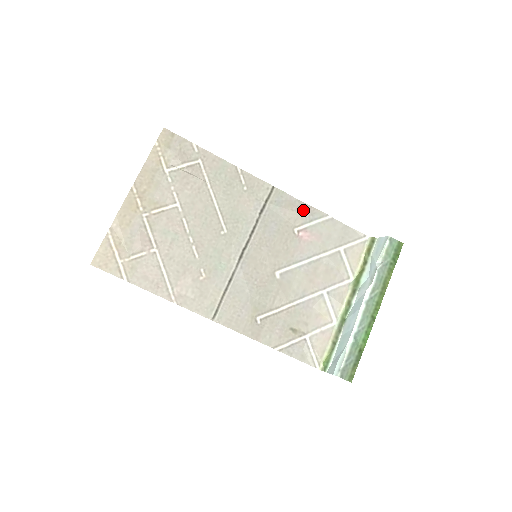
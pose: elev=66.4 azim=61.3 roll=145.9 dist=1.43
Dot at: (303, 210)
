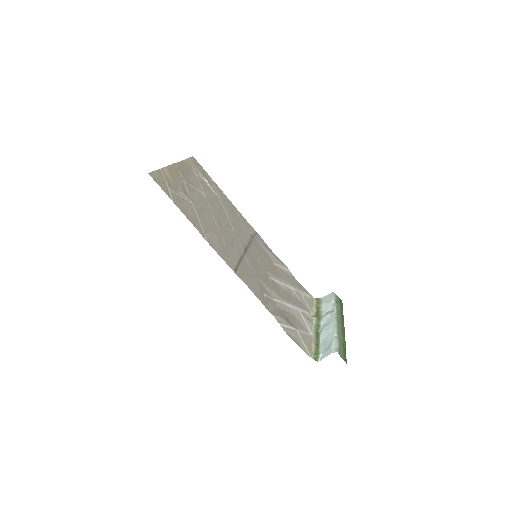
Dot at: (275, 256)
